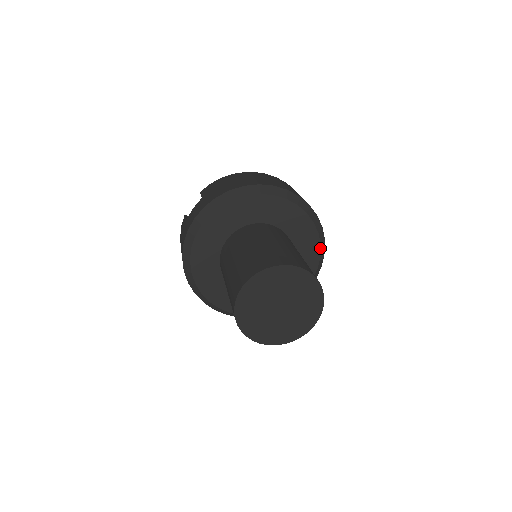
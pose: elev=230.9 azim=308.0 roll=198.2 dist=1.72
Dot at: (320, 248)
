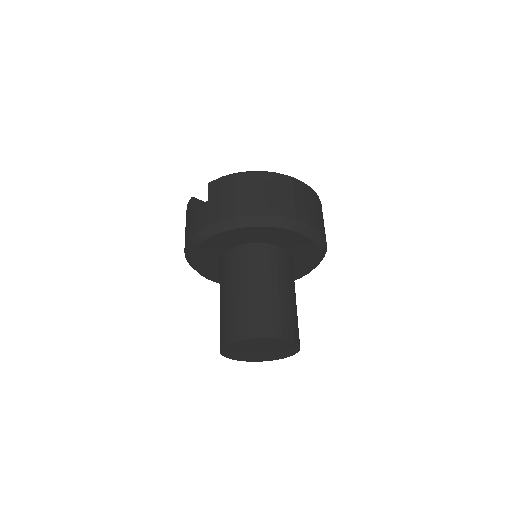
Dot at: (320, 259)
